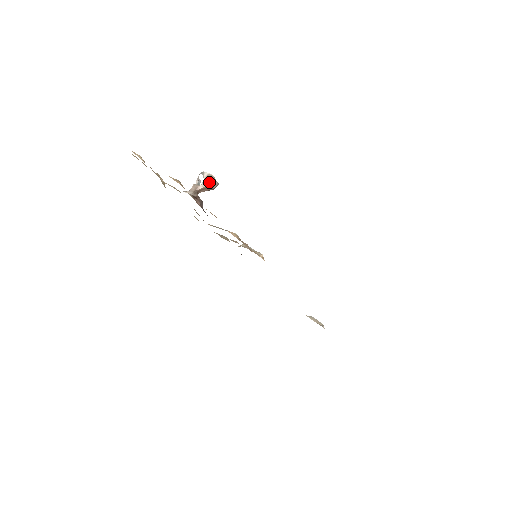
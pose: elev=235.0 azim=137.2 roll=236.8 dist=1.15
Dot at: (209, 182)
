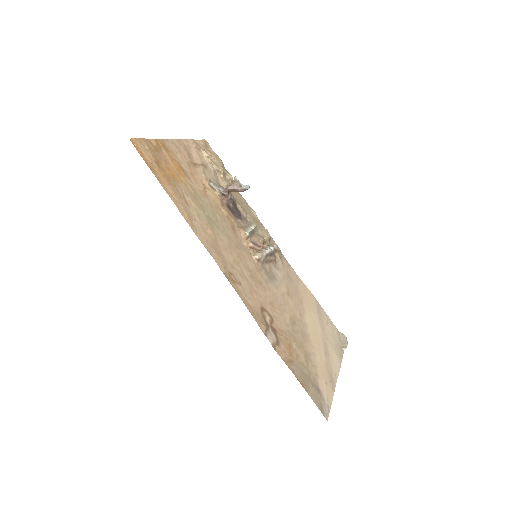
Dot at: (236, 185)
